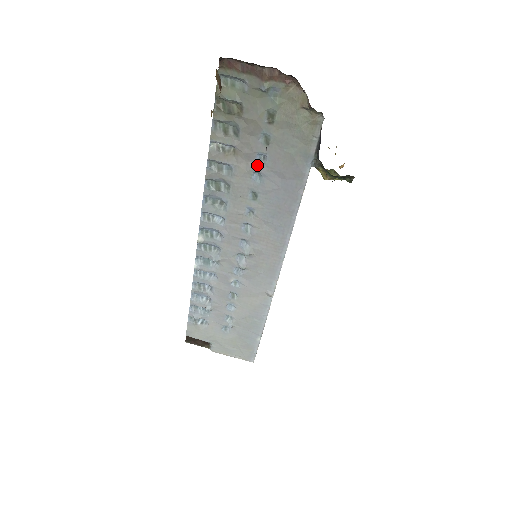
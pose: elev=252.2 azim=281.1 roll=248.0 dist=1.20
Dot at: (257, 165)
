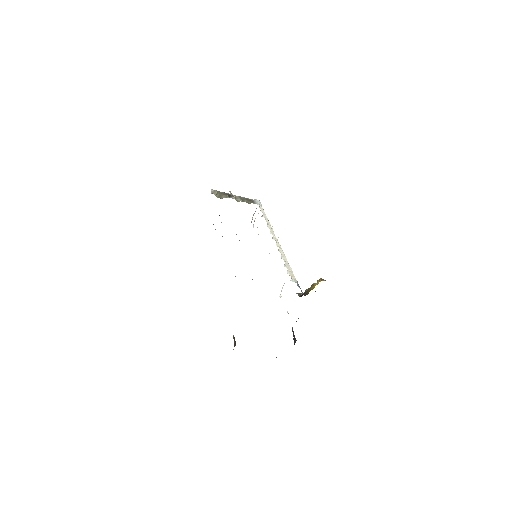
Dot at: occluded
